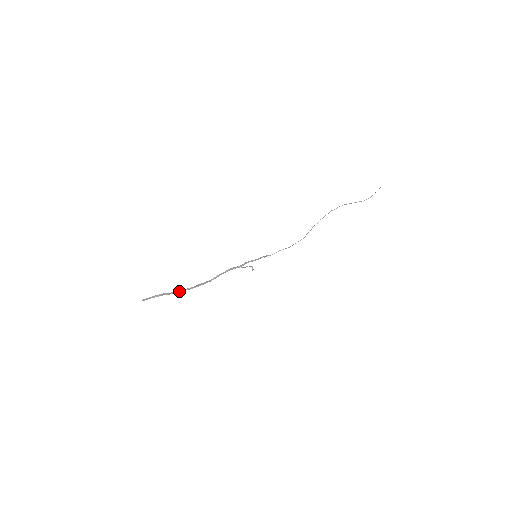
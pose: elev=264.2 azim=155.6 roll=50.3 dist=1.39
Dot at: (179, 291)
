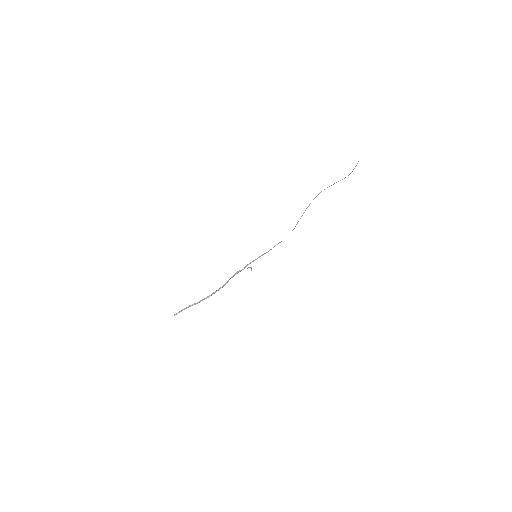
Dot at: occluded
